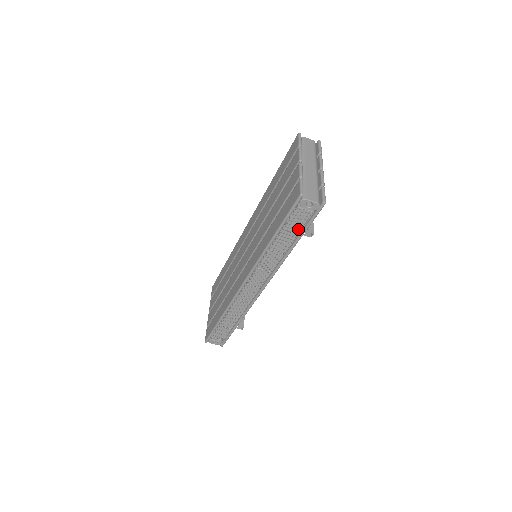
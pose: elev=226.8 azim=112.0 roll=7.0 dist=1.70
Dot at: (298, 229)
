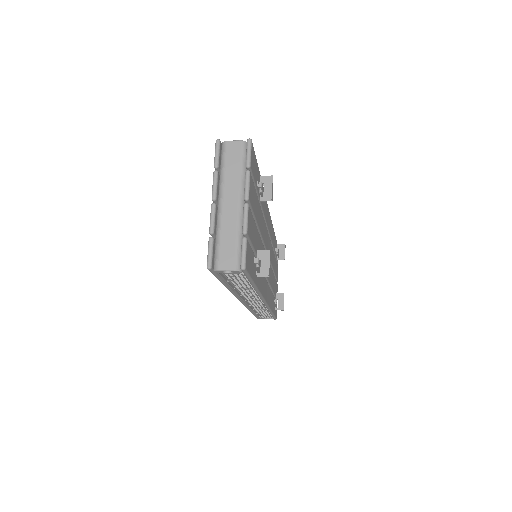
Dot at: (242, 281)
